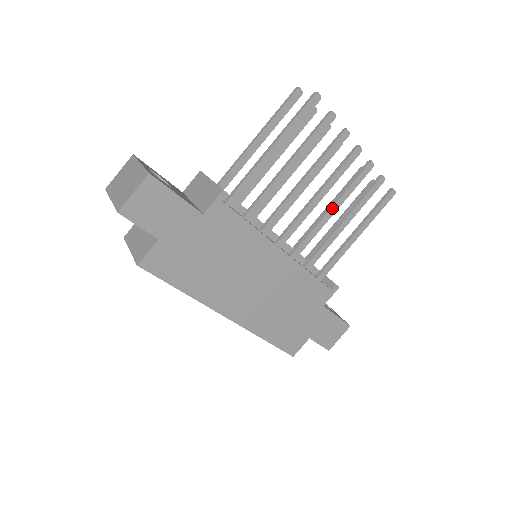
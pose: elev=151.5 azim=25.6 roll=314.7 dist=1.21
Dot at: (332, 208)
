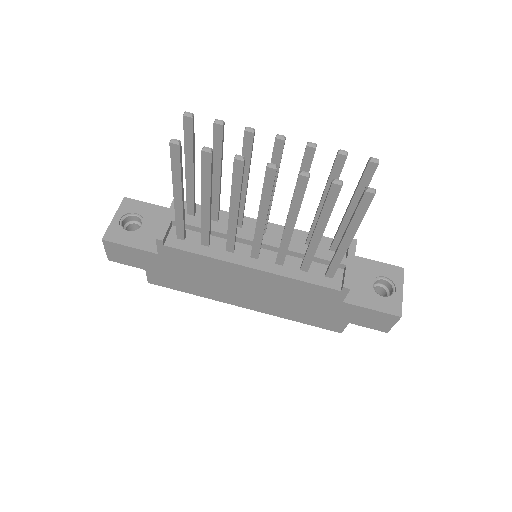
Dot at: (287, 224)
